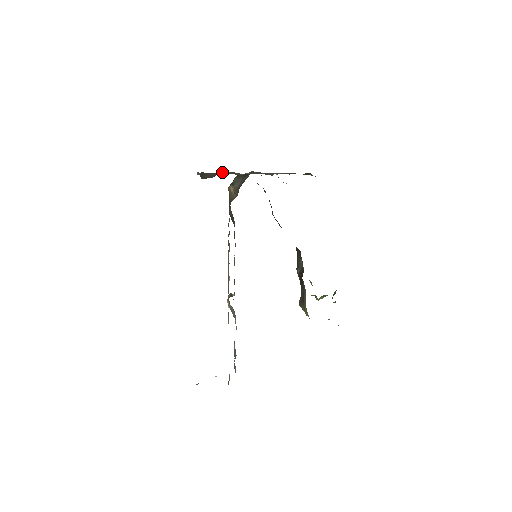
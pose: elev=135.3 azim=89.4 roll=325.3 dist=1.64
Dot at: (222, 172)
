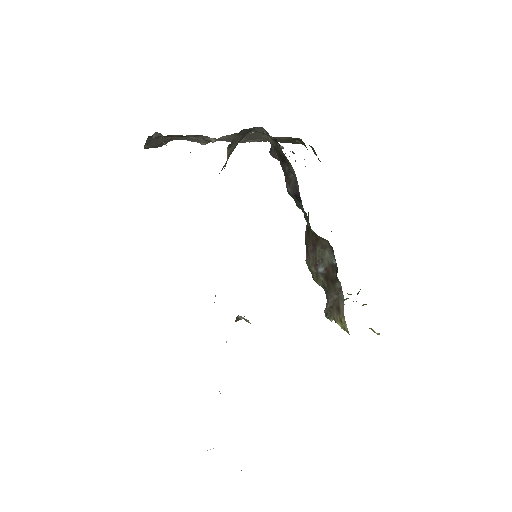
Dot at: occluded
